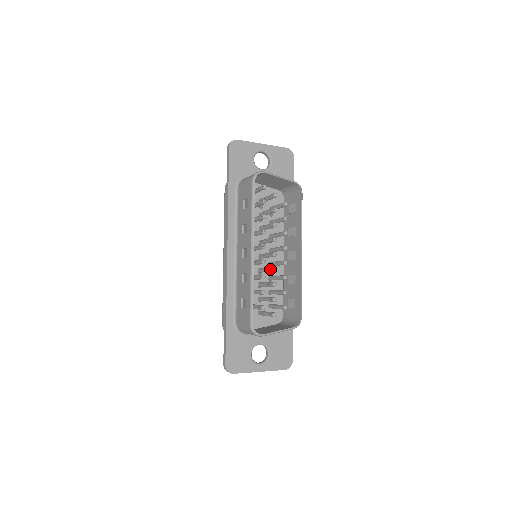
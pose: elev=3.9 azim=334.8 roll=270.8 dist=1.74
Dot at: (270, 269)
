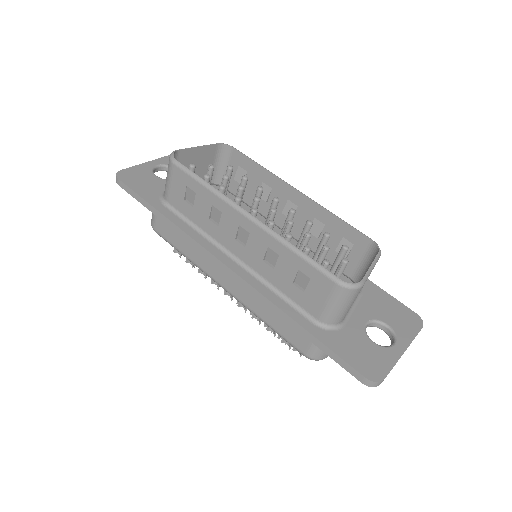
Dot at: (285, 231)
